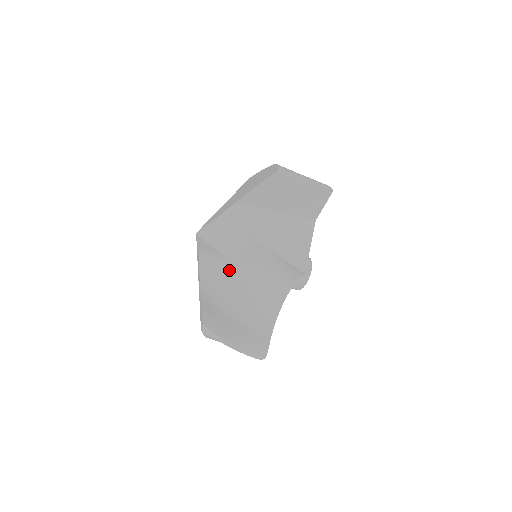
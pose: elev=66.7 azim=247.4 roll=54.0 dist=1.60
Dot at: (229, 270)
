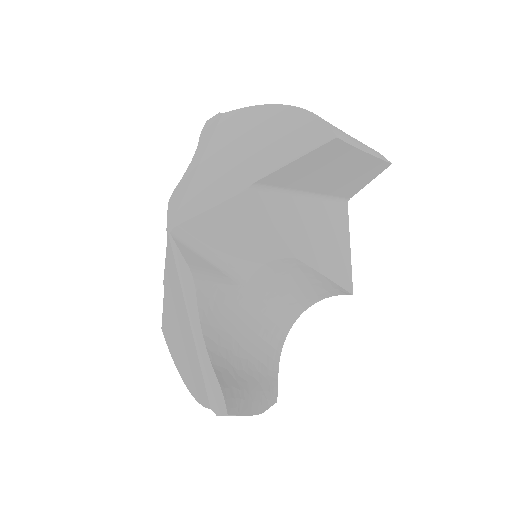
Dot at: (237, 297)
